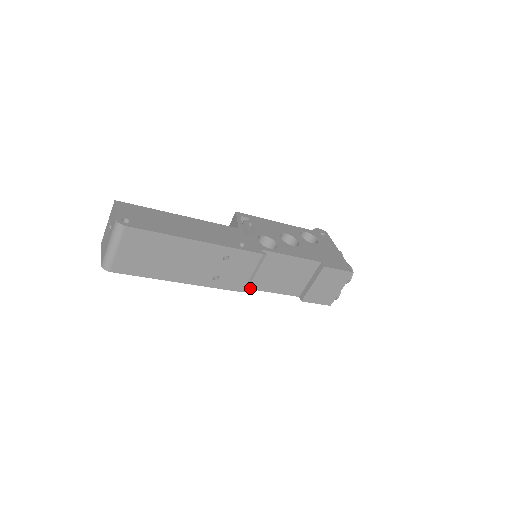
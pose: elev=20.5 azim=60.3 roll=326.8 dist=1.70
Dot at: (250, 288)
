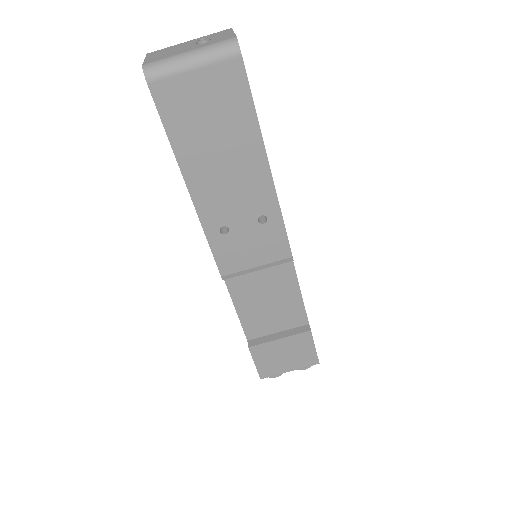
Dot at: (226, 281)
